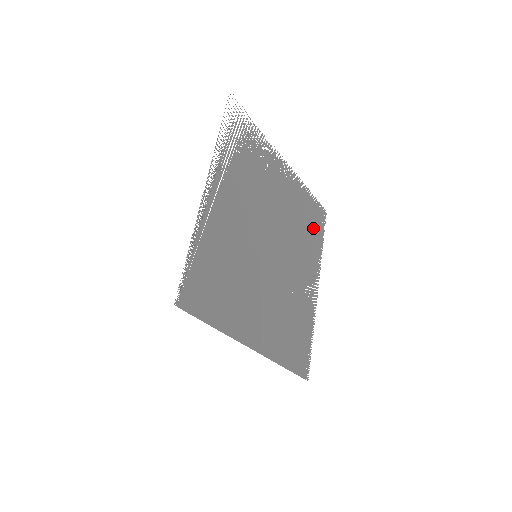
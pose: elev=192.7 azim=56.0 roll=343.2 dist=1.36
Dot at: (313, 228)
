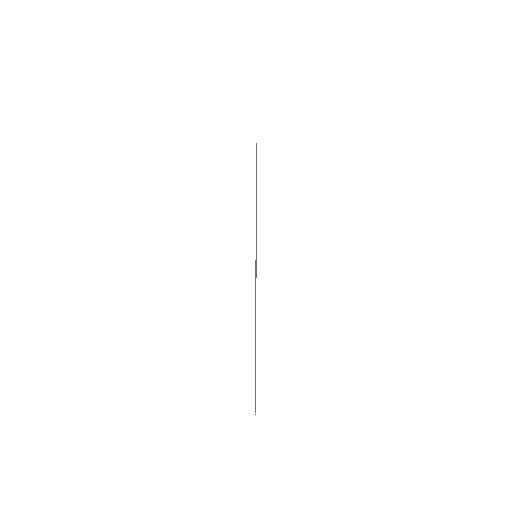
Dot at: occluded
